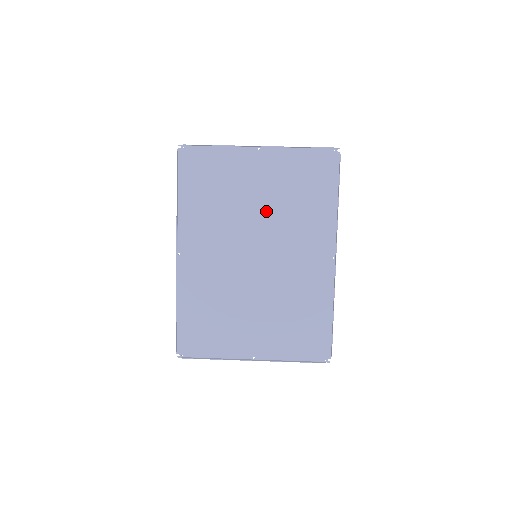
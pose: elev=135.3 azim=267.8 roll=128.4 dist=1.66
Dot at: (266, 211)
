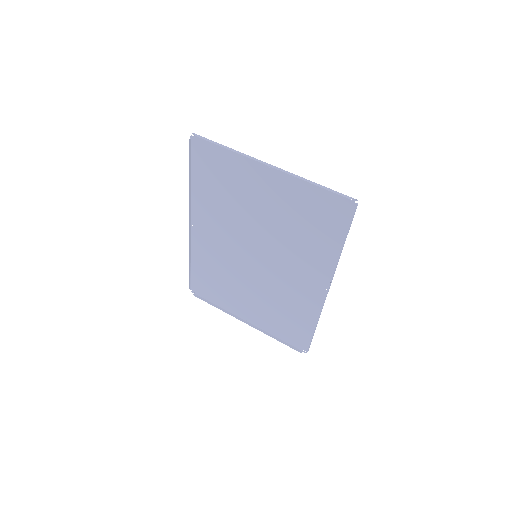
Dot at: (269, 225)
